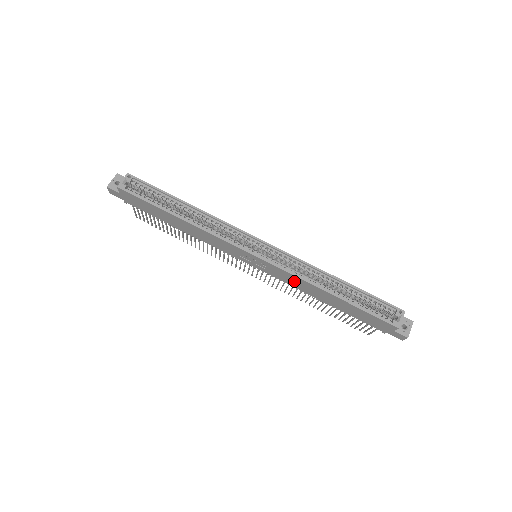
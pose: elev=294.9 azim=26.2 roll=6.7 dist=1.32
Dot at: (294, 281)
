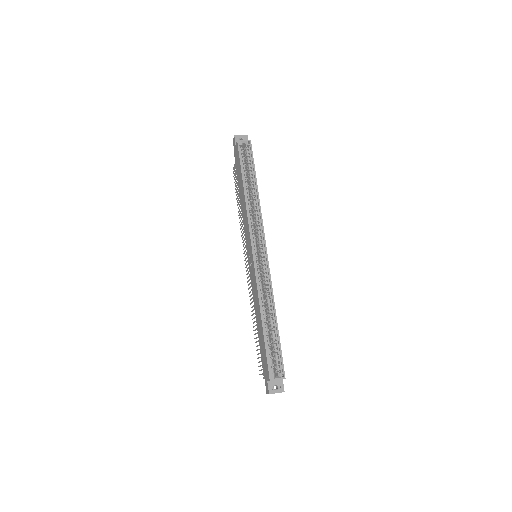
Dot at: (255, 290)
